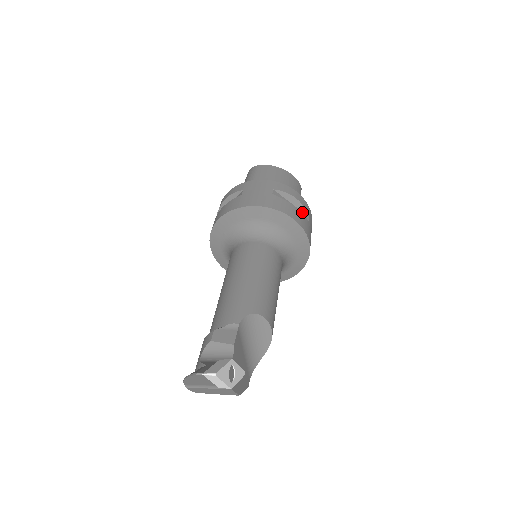
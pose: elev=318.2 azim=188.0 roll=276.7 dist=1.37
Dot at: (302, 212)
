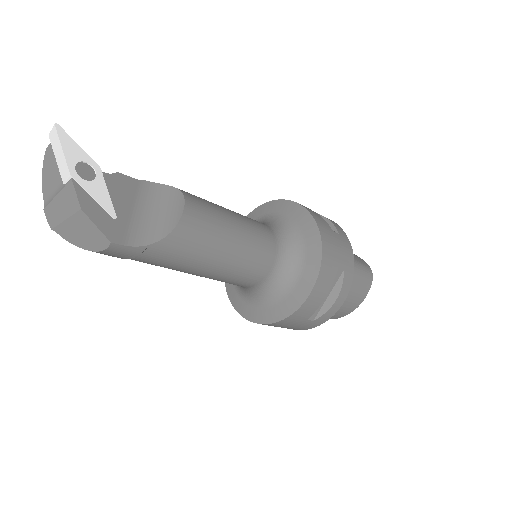
Dot at: occluded
